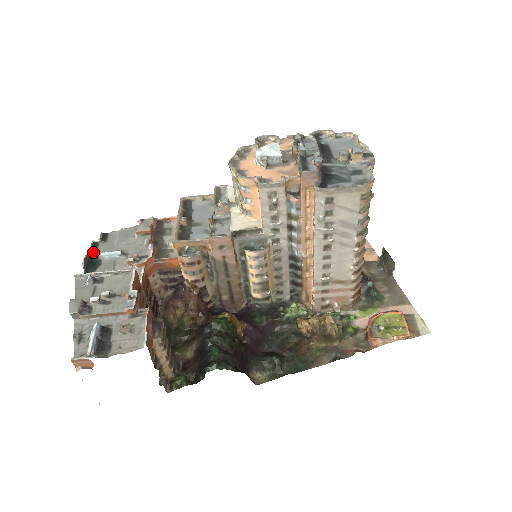
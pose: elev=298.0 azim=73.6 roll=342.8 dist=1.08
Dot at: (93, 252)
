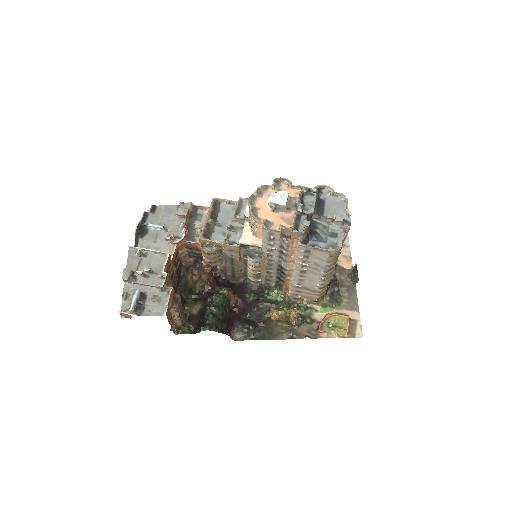
Dot at: (144, 221)
